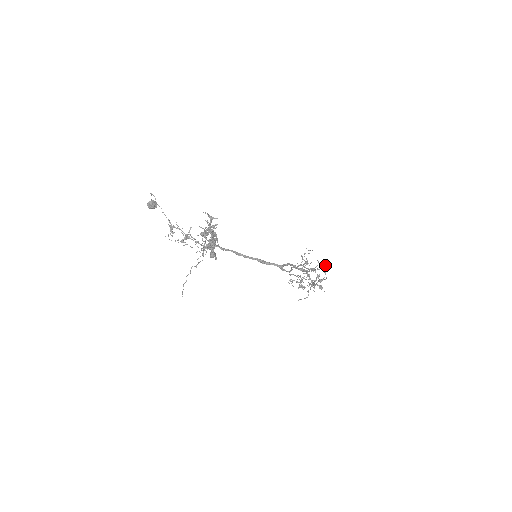
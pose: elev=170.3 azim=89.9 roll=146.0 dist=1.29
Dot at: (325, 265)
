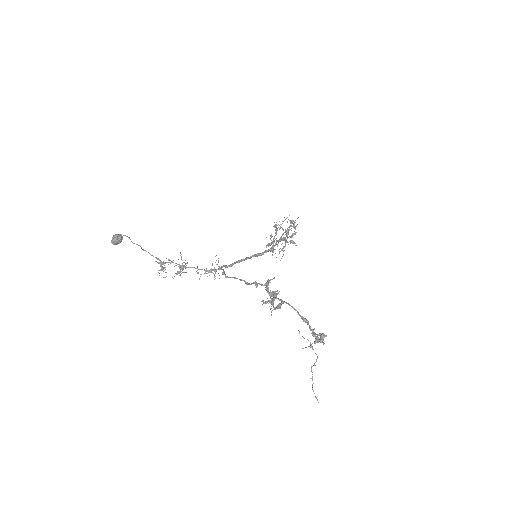
Dot at: (293, 221)
